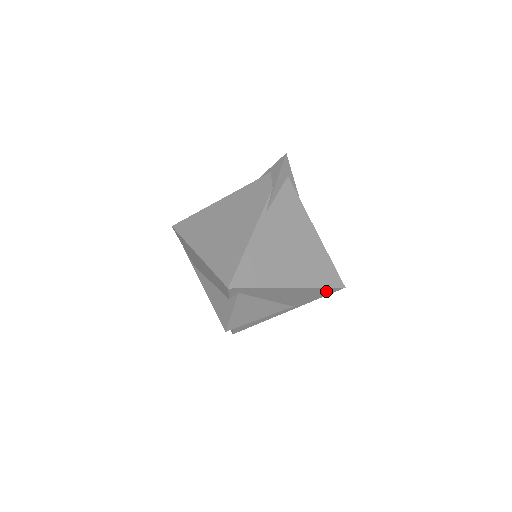
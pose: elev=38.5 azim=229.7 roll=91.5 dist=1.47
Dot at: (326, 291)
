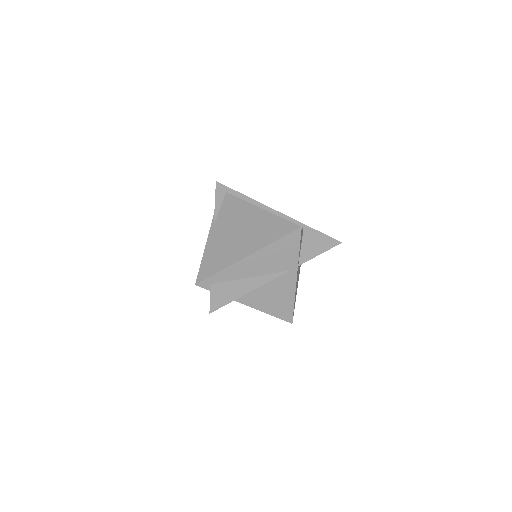
Dot at: (290, 241)
